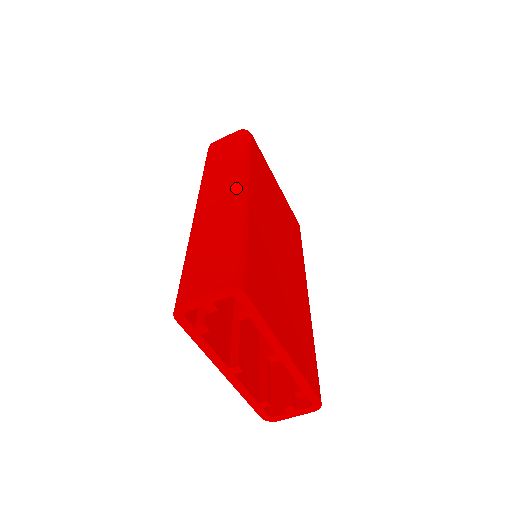
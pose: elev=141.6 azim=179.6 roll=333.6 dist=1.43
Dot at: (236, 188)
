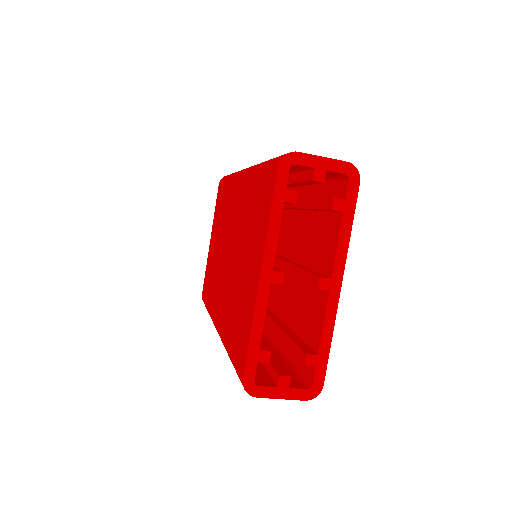
Dot at: occluded
